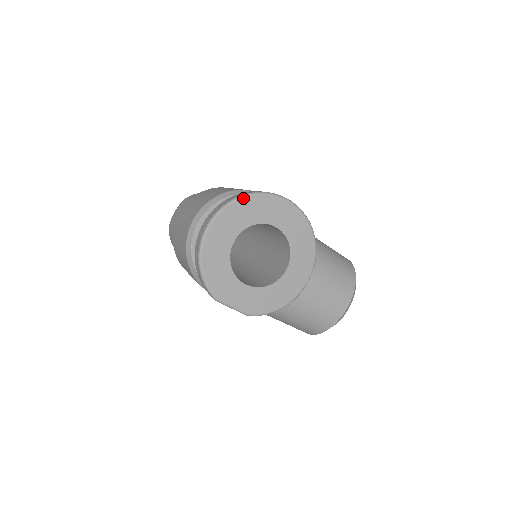
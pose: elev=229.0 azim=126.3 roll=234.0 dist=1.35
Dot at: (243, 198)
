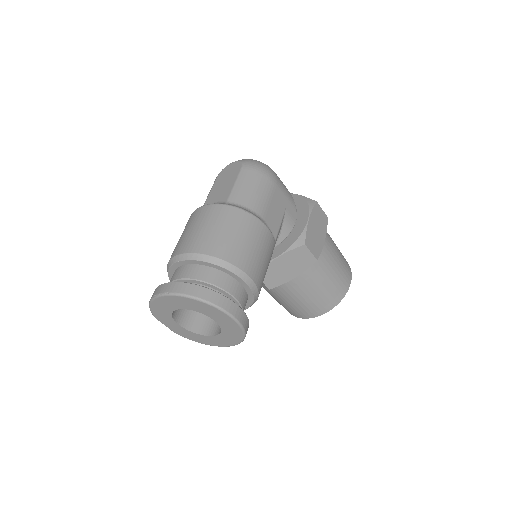
Dot at: (196, 300)
